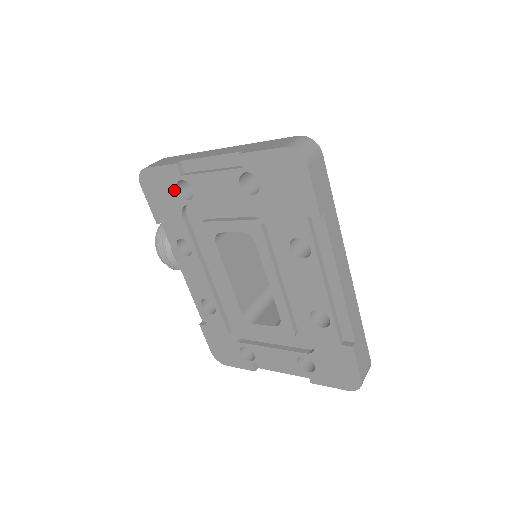
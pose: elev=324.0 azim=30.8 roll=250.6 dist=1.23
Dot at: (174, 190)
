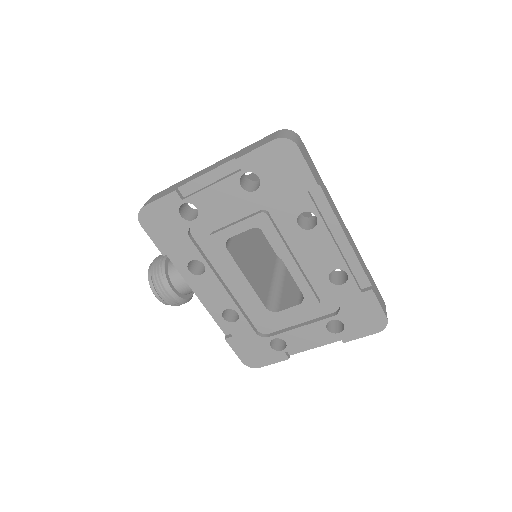
Dot at: (177, 216)
